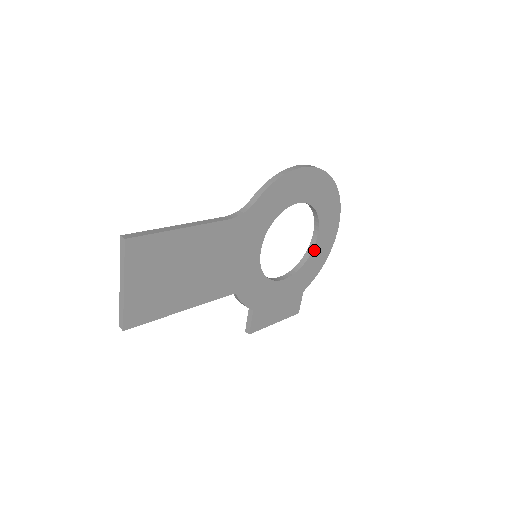
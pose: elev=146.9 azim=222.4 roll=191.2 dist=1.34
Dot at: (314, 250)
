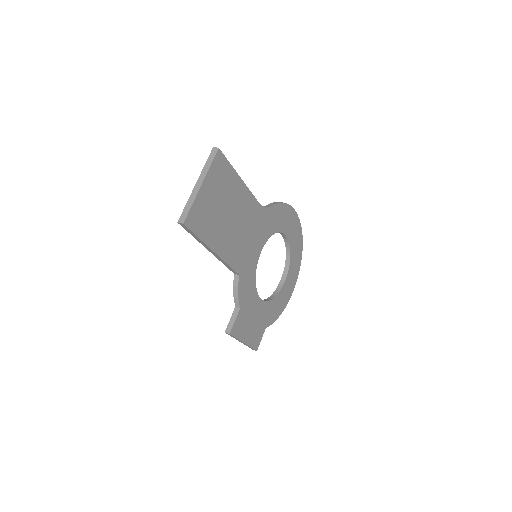
Dot at: (280, 292)
